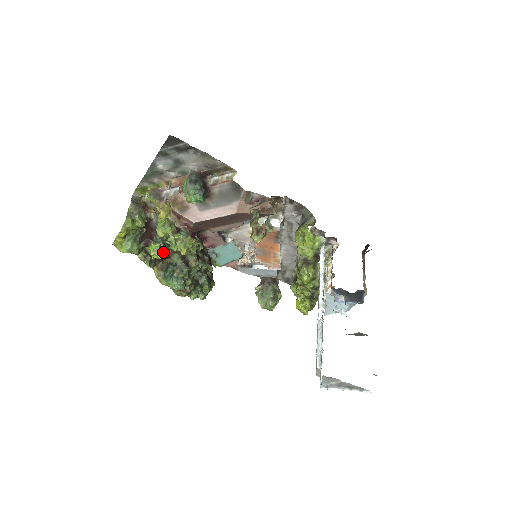
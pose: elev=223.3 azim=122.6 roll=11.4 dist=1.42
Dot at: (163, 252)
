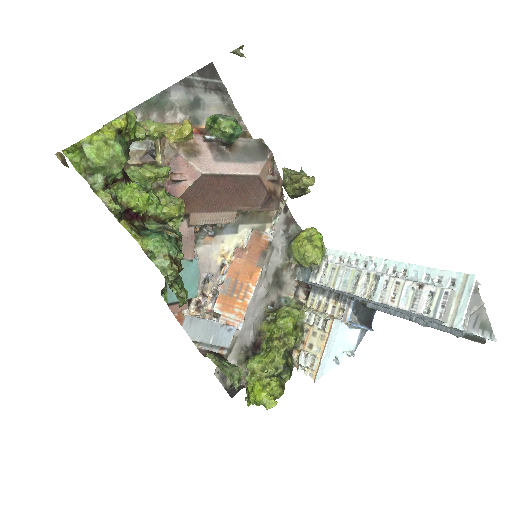
Dot at: (148, 198)
